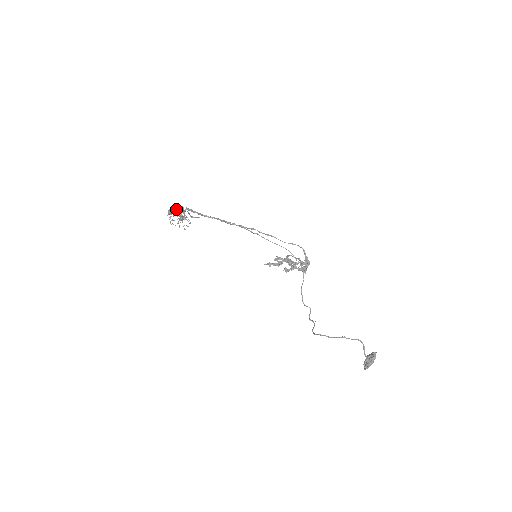
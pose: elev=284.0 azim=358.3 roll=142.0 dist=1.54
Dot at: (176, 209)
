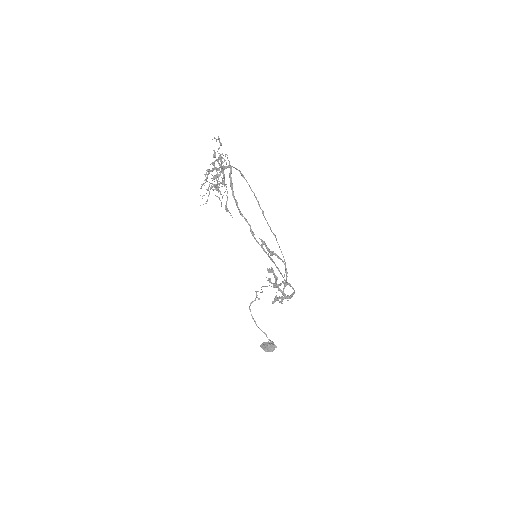
Dot at: occluded
